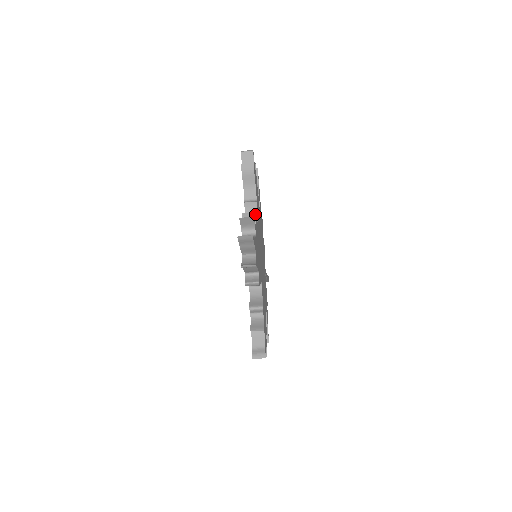
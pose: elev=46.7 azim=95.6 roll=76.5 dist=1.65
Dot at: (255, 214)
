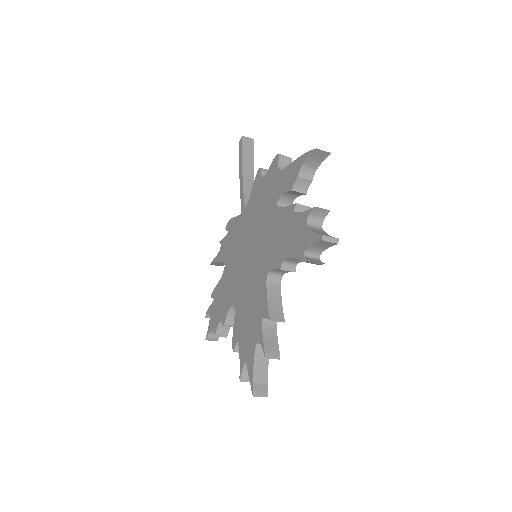
Dot at: (284, 319)
